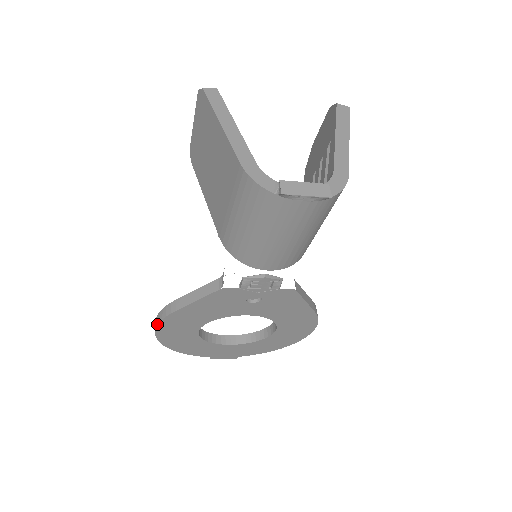
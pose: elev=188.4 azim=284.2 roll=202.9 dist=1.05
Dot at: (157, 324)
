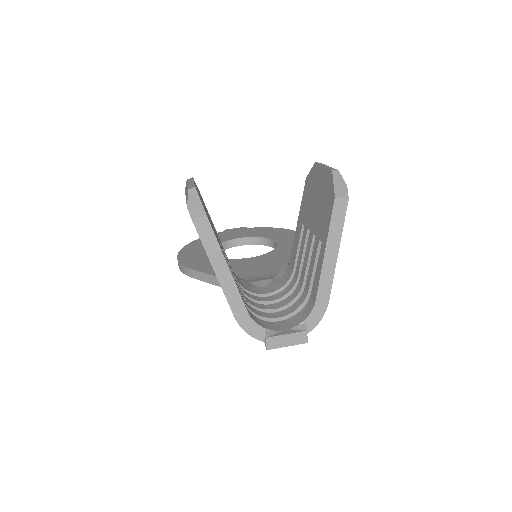
Dot at: occluded
